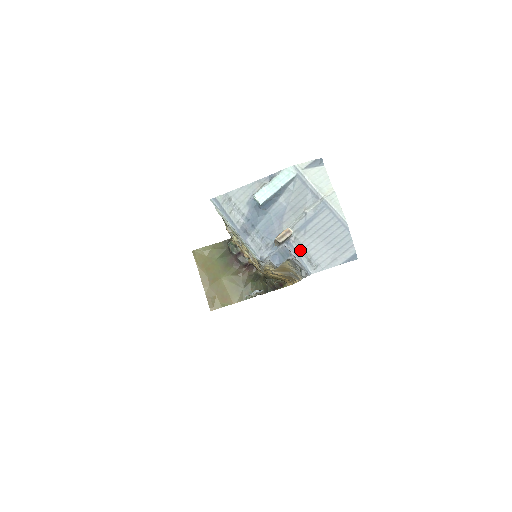
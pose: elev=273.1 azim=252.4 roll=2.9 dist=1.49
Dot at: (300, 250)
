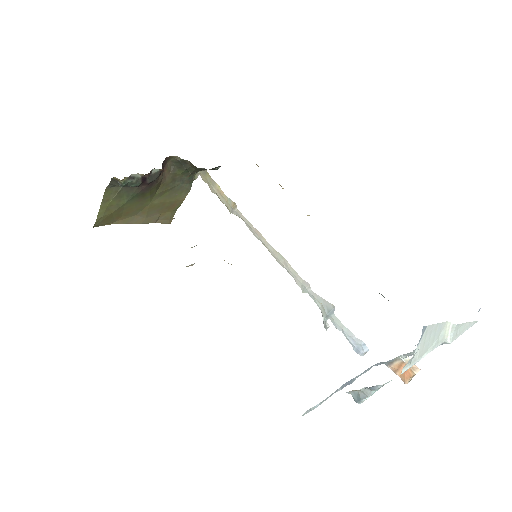
Dot at: occluded
